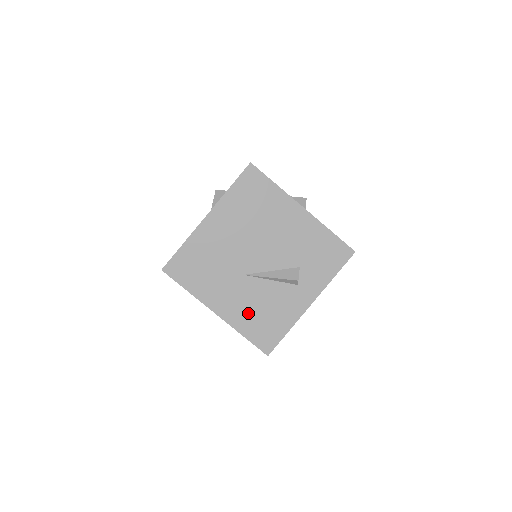
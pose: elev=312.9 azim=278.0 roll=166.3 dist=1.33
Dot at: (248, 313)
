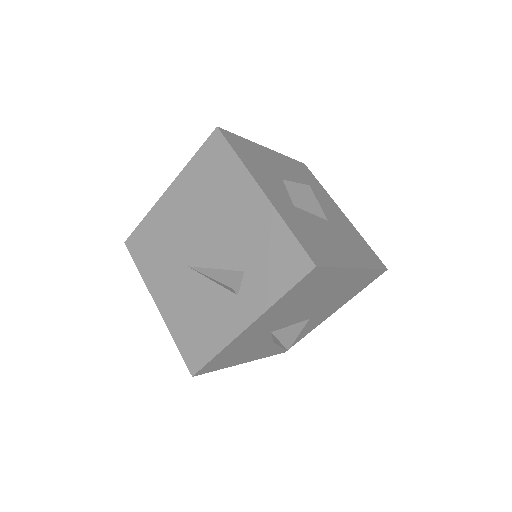
Dot at: (183, 315)
